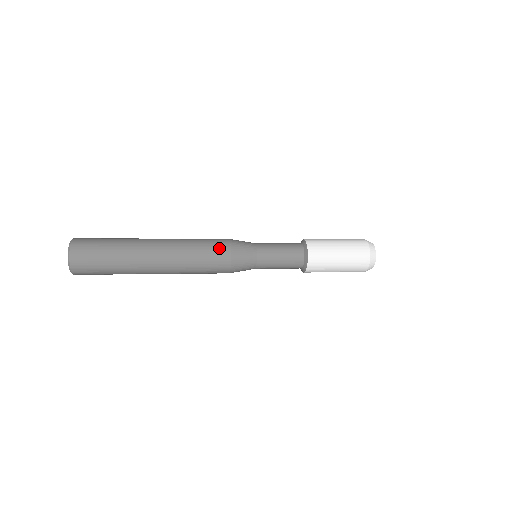
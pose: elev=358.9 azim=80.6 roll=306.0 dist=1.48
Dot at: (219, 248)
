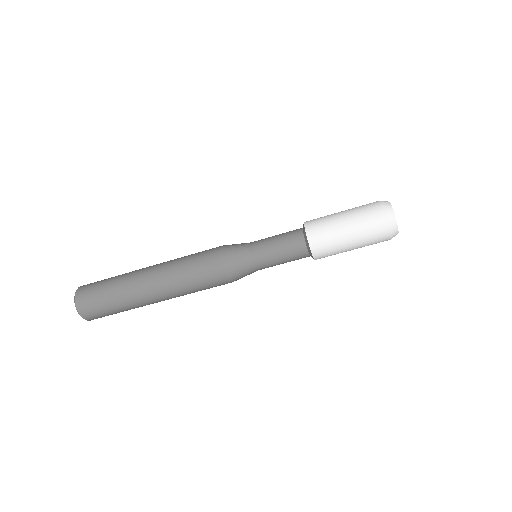
Dot at: (209, 260)
